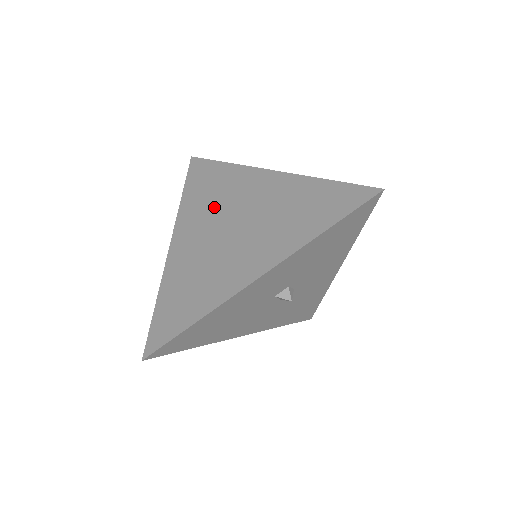
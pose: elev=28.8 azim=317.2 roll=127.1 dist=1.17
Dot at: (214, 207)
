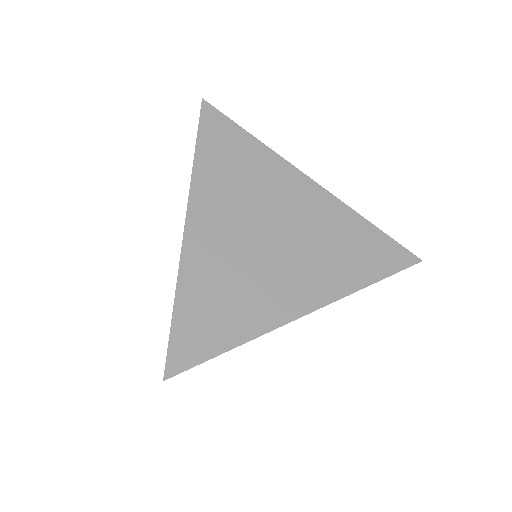
Dot at: (245, 197)
